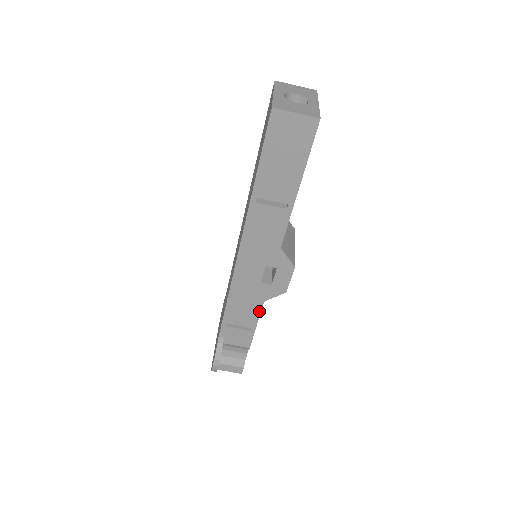
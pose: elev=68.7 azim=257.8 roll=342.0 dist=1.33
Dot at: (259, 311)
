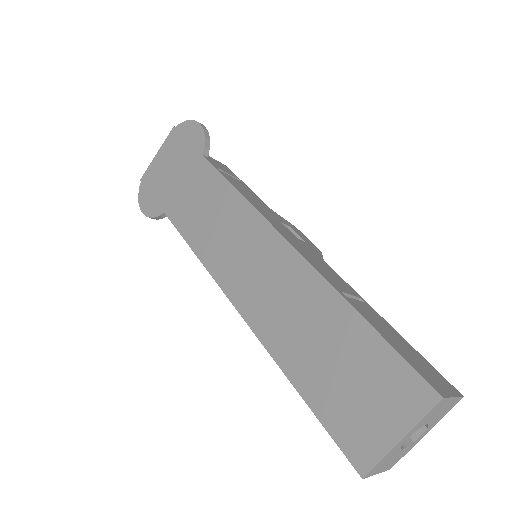
Dot at: occluded
